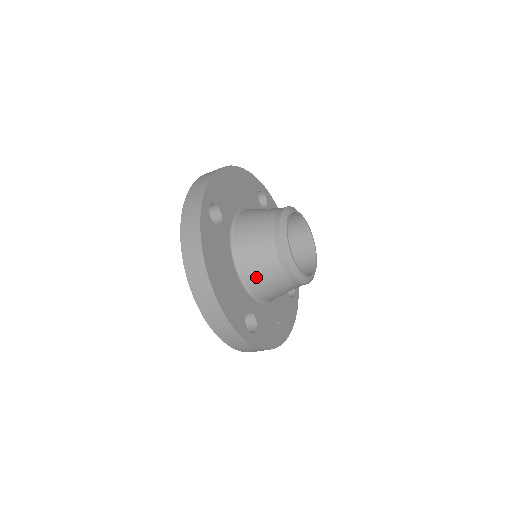
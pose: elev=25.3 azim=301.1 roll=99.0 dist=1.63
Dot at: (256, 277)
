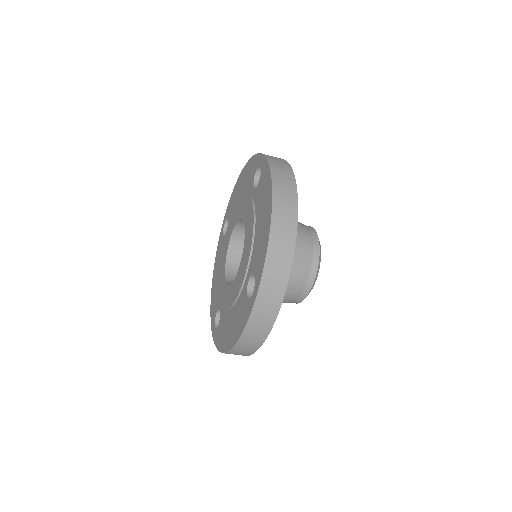
Dot at: occluded
